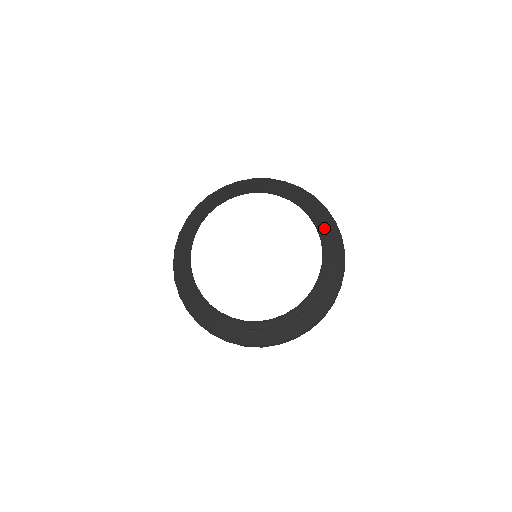
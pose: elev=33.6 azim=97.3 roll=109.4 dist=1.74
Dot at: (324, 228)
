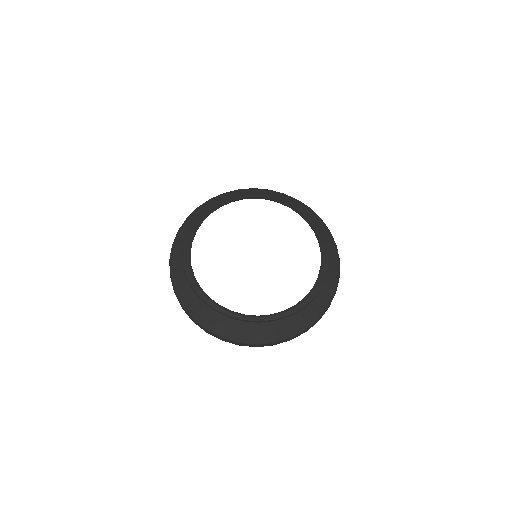
Dot at: (321, 236)
